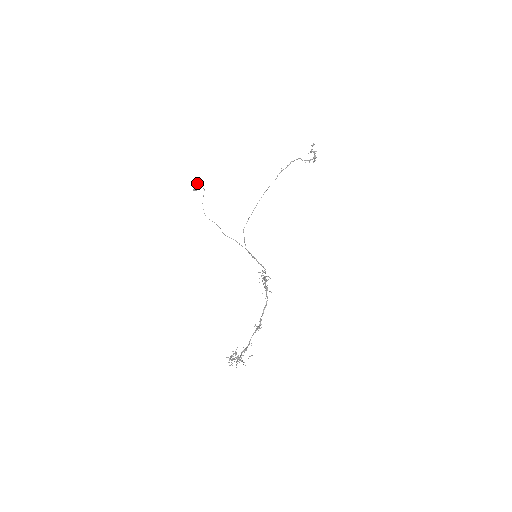
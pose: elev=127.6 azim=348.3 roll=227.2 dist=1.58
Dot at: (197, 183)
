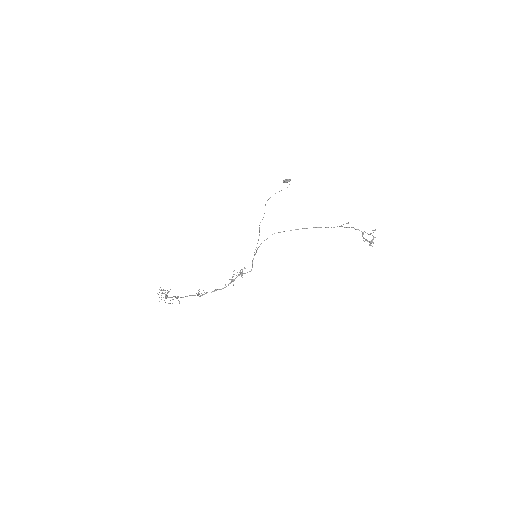
Dot at: (290, 179)
